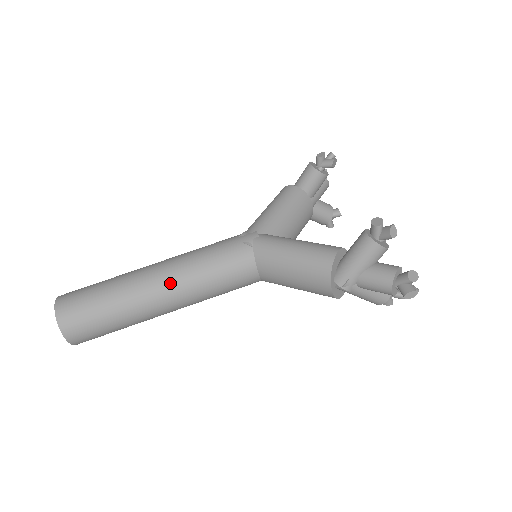
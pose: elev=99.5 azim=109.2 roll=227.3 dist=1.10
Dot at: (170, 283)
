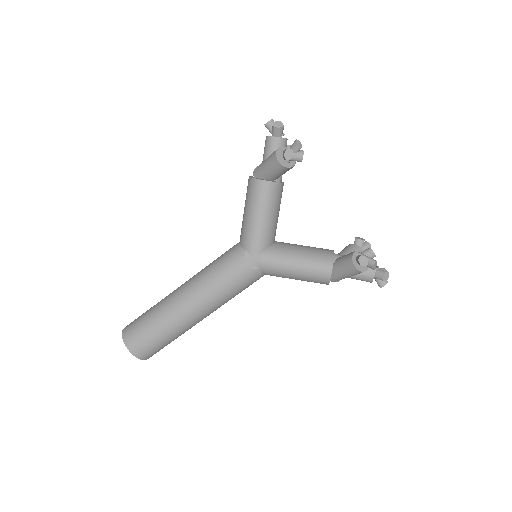
Dot at: (208, 312)
